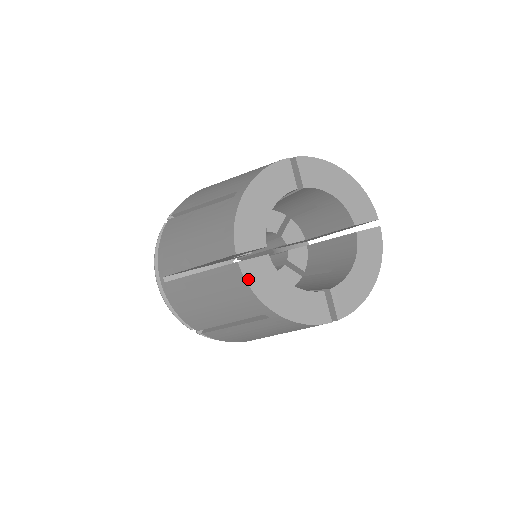
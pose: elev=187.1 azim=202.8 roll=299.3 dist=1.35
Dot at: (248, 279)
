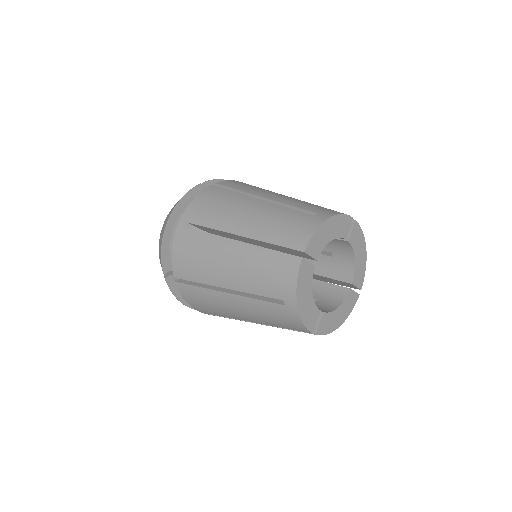
Dot at: (323, 333)
